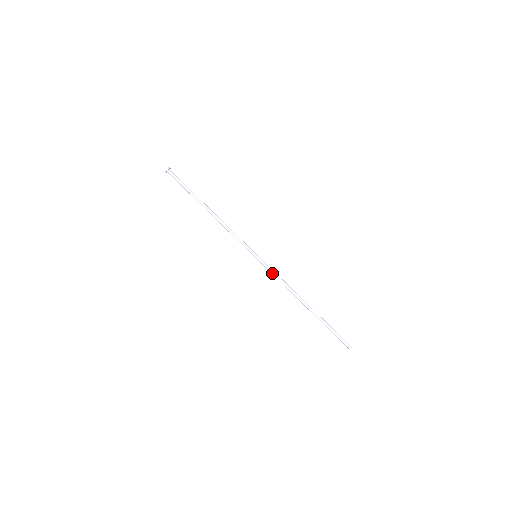
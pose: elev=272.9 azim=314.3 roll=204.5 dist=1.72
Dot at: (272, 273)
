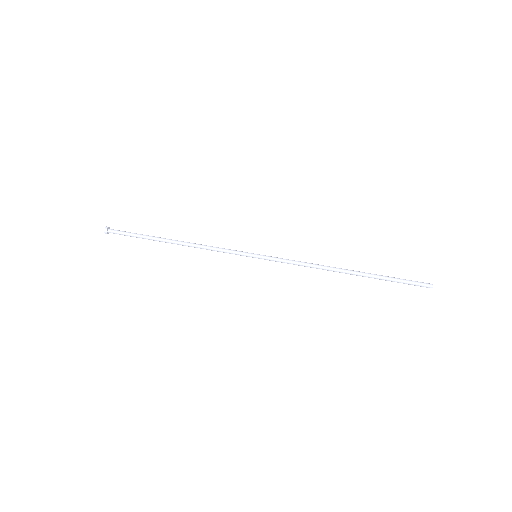
Dot at: (286, 260)
